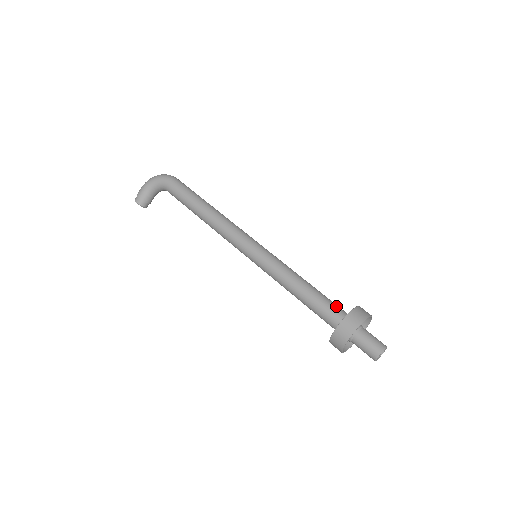
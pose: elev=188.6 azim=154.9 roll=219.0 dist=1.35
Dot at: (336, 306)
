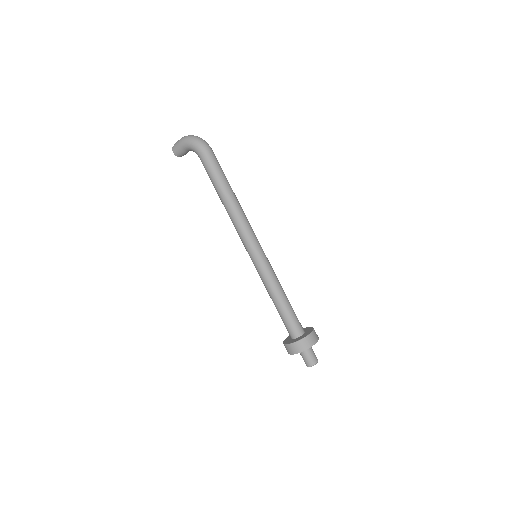
Dot at: (296, 325)
